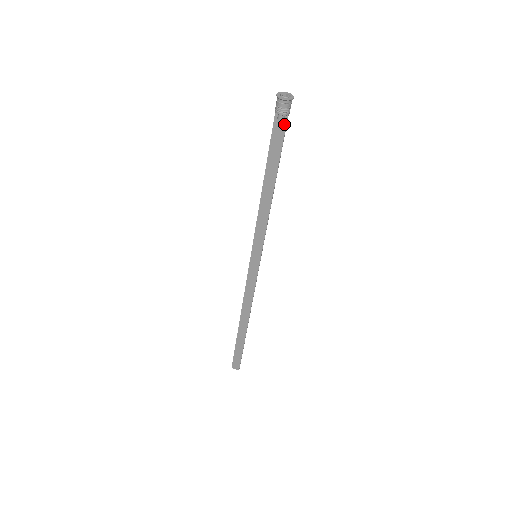
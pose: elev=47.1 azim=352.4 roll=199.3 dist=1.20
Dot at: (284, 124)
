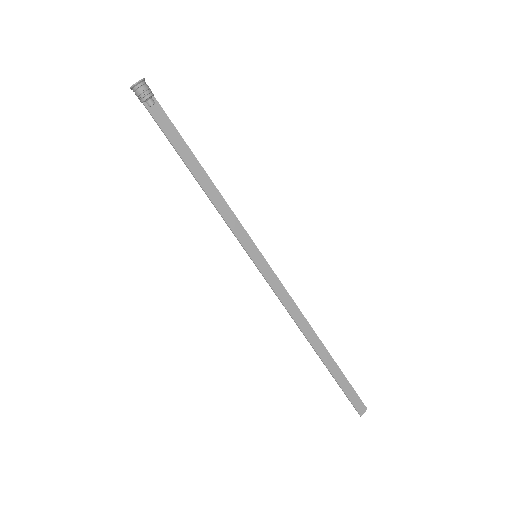
Dot at: (158, 107)
